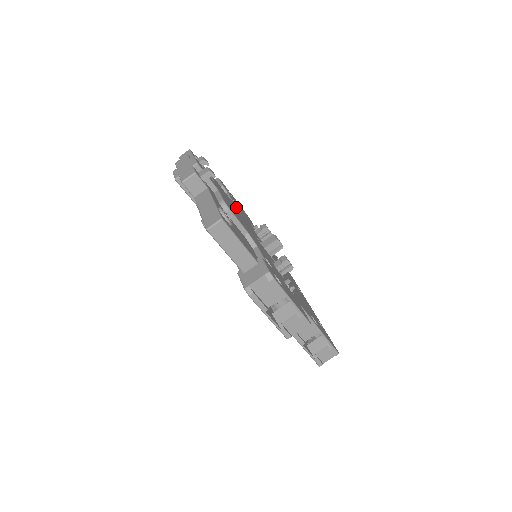
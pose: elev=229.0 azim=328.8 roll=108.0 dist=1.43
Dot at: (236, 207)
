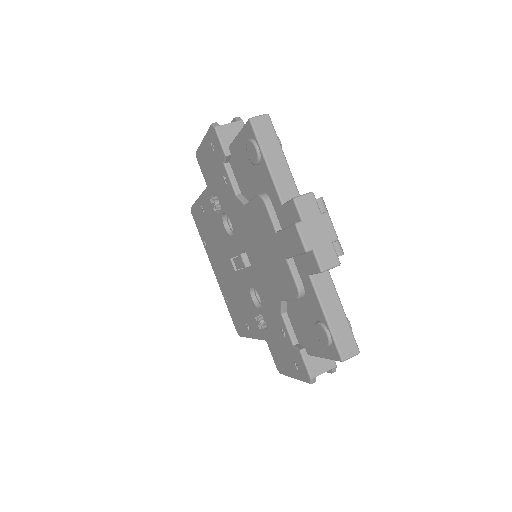
Dot at: occluded
